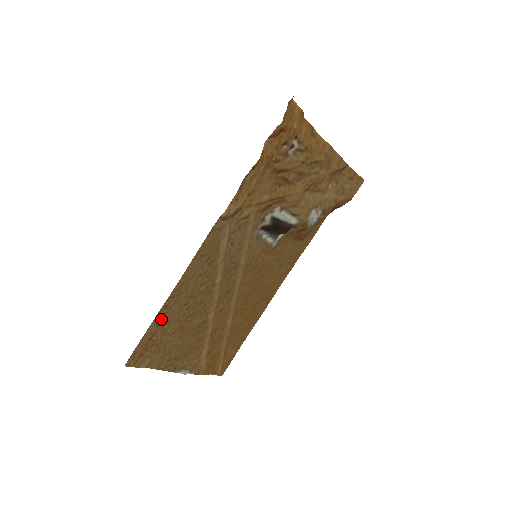
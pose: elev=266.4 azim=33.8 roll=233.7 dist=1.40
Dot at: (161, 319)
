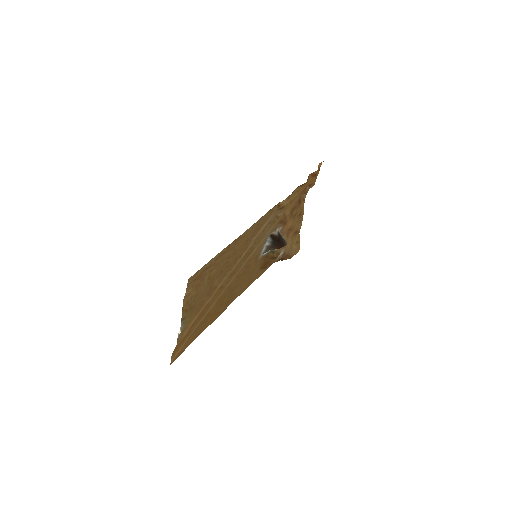
Dot at: (220, 256)
